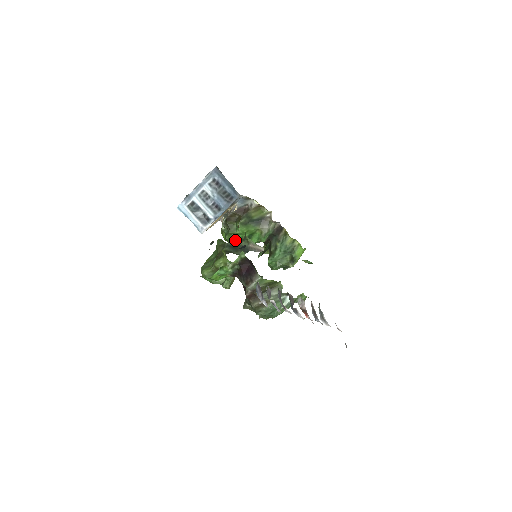
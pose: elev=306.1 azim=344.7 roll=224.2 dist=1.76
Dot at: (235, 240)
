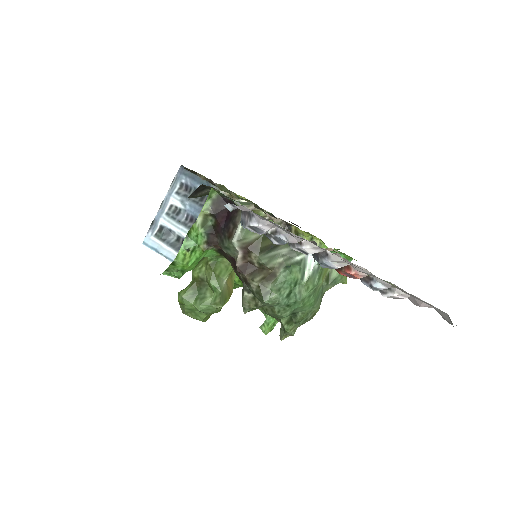
Dot at: occluded
